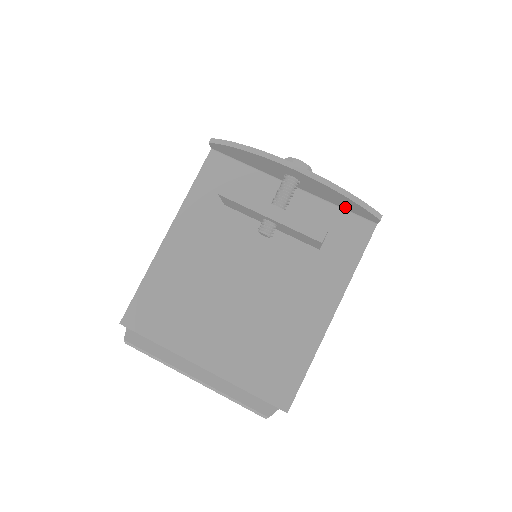
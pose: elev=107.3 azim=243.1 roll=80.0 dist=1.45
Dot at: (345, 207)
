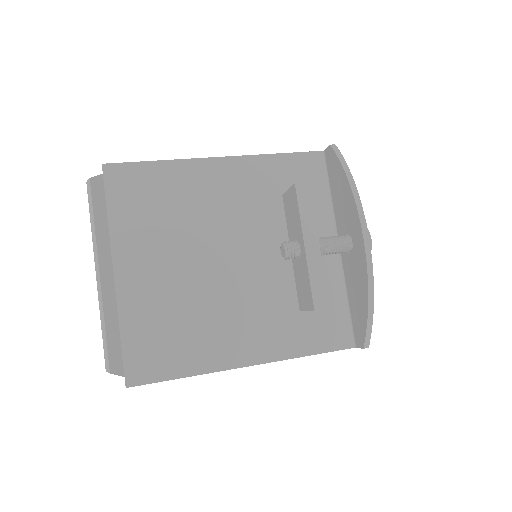
Dot at: (353, 308)
